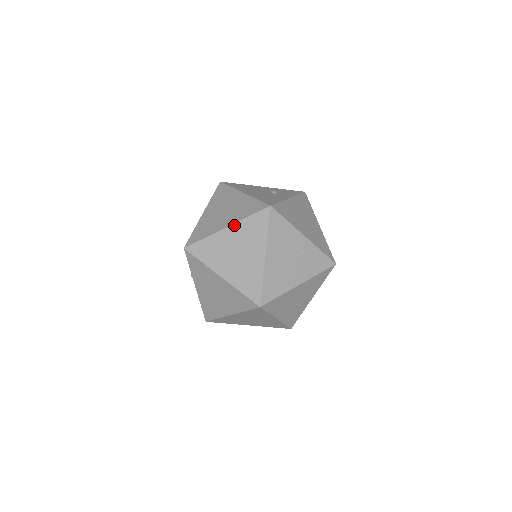
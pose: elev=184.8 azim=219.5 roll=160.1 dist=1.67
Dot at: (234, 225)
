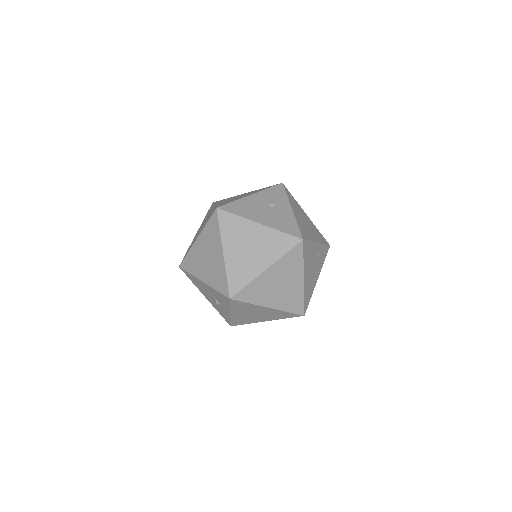
Dot at: (273, 265)
